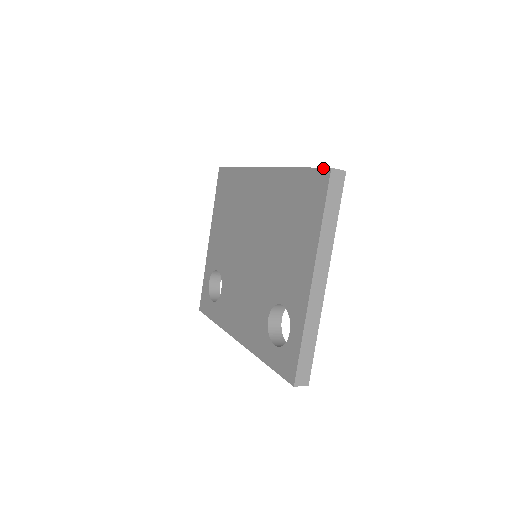
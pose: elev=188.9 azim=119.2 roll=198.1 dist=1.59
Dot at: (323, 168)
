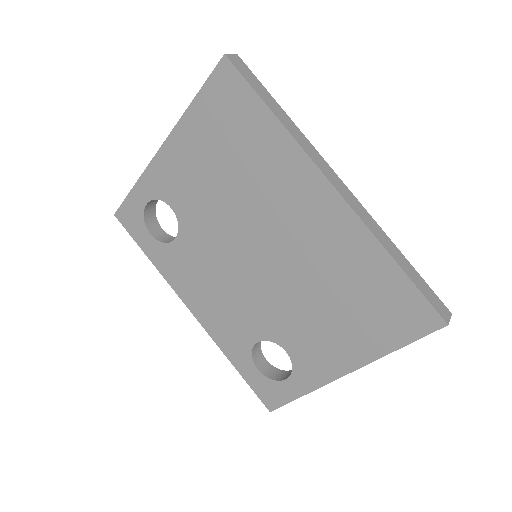
Dot at: (437, 313)
